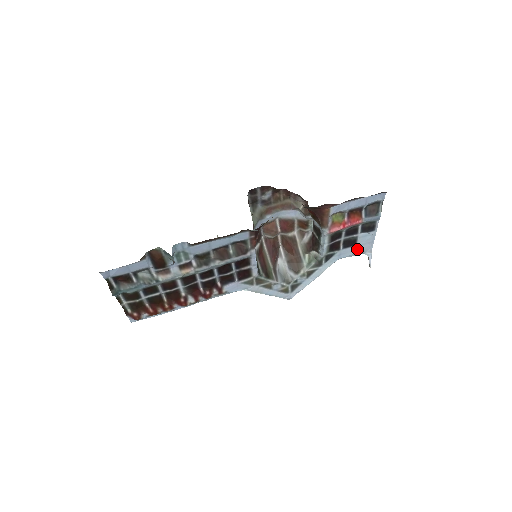
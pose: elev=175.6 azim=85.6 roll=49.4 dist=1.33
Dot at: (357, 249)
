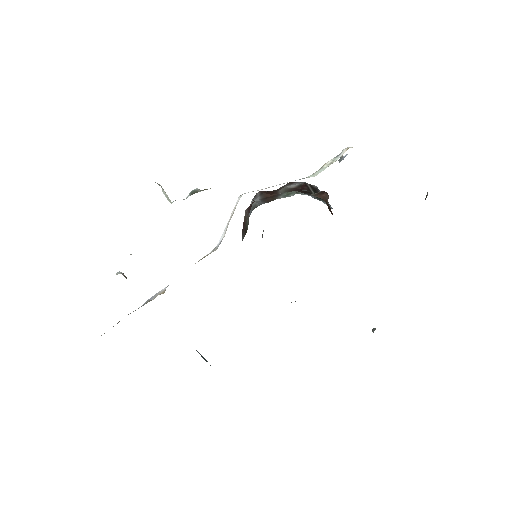
Dot at: occluded
